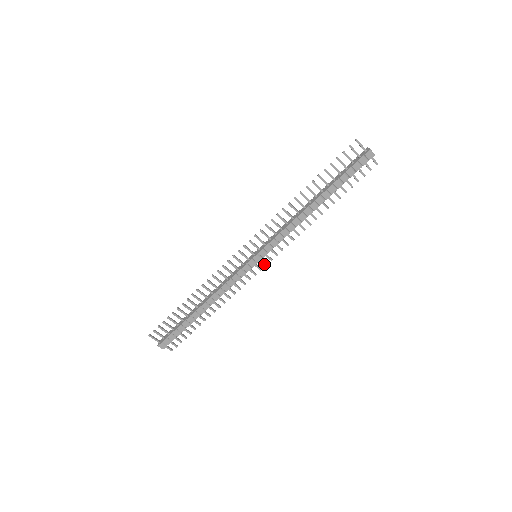
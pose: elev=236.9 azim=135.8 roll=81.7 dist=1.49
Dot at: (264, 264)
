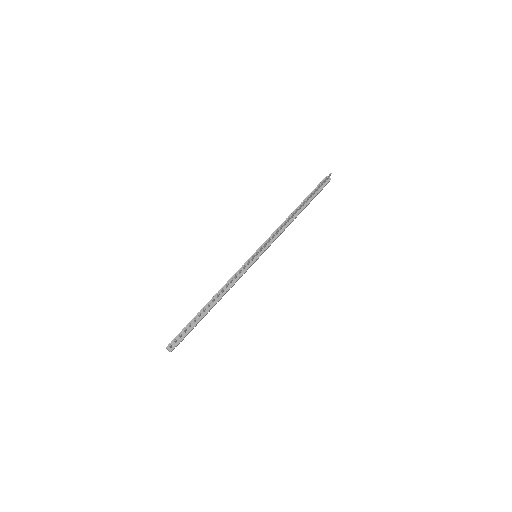
Dot at: occluded
